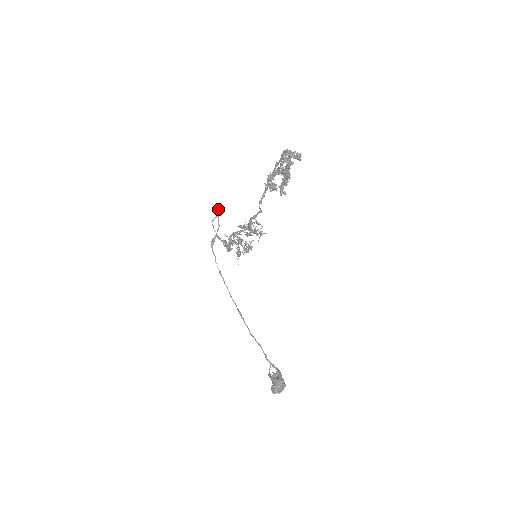
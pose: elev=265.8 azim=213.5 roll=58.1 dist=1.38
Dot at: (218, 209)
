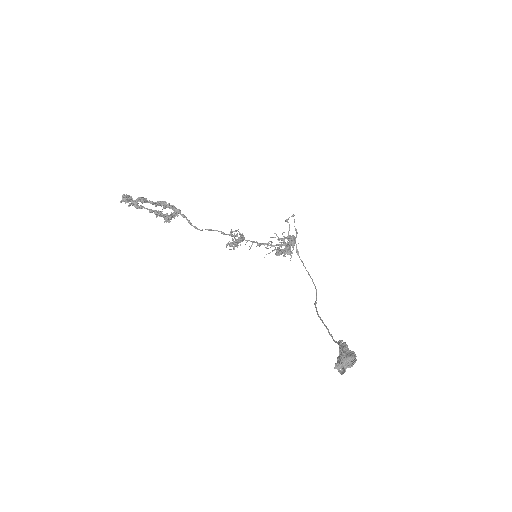
Dot at: (286, 221)
